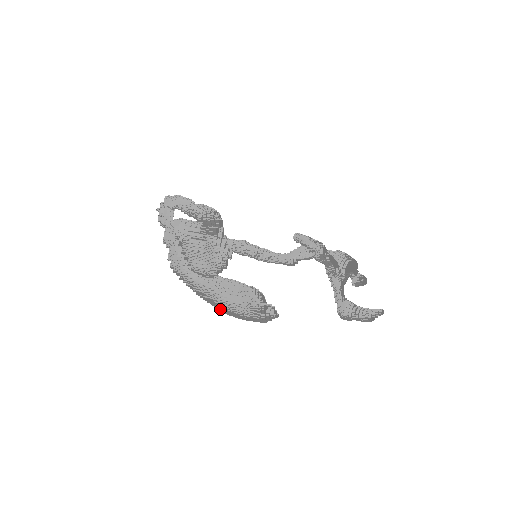
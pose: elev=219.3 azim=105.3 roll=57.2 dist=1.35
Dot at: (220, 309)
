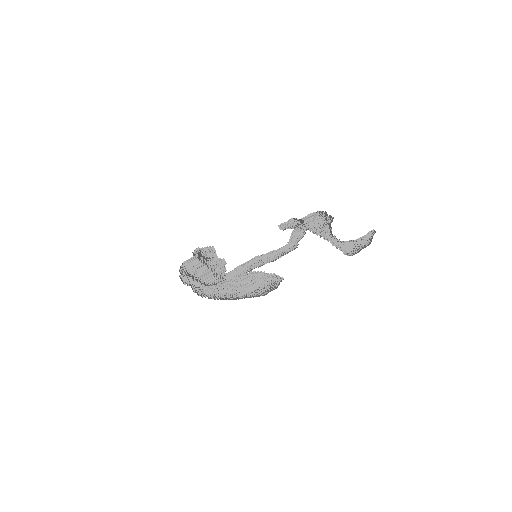
Dot at: (241, 298)
